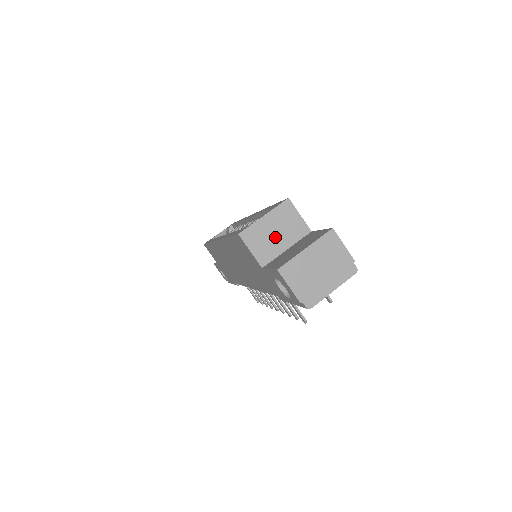
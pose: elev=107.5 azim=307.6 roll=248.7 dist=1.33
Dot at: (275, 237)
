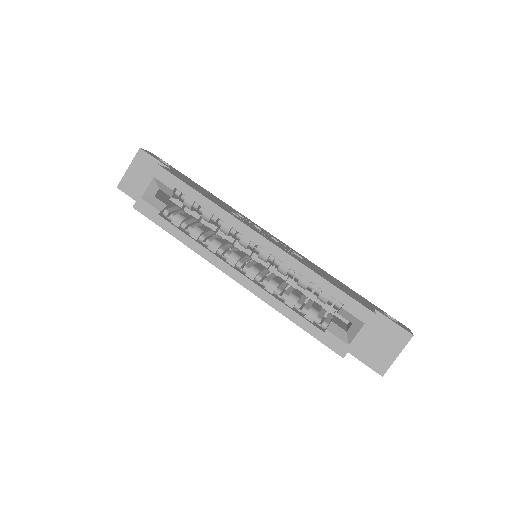
Dot at: occluded
